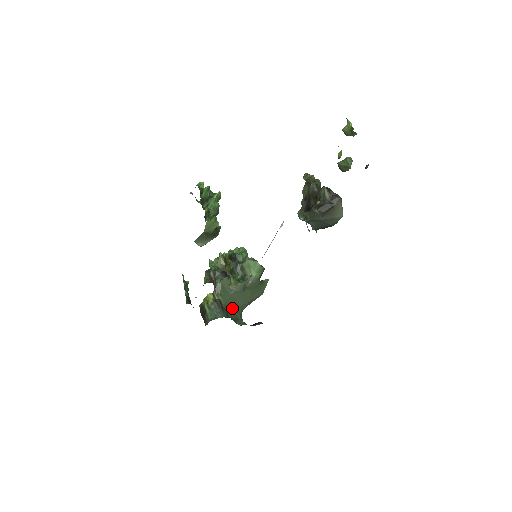
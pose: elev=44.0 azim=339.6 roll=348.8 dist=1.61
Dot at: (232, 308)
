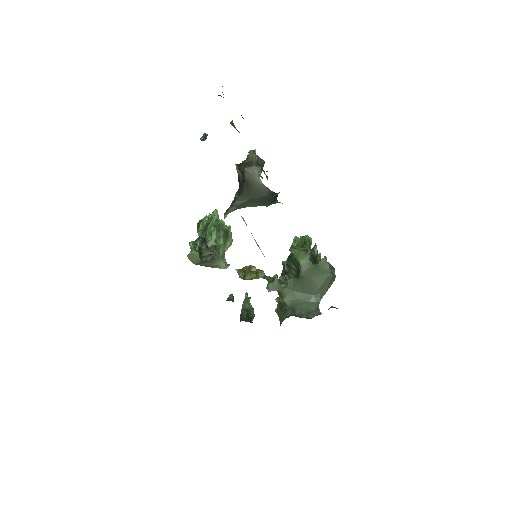
Dot at: (302, 303)
